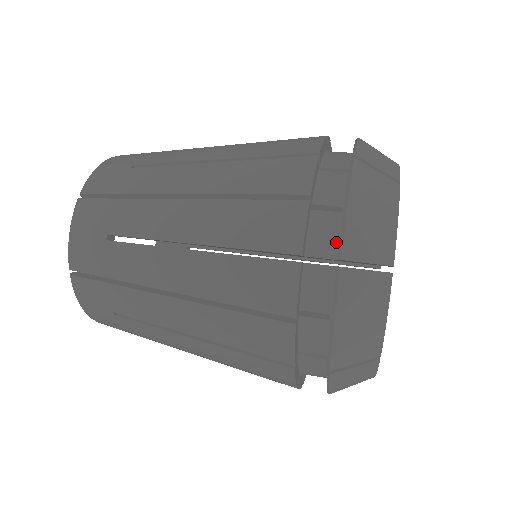
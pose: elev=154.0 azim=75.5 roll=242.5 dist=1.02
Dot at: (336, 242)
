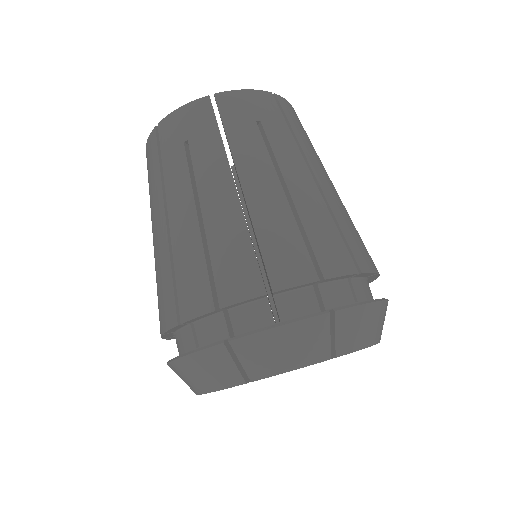
Dot at: (185, 351)
